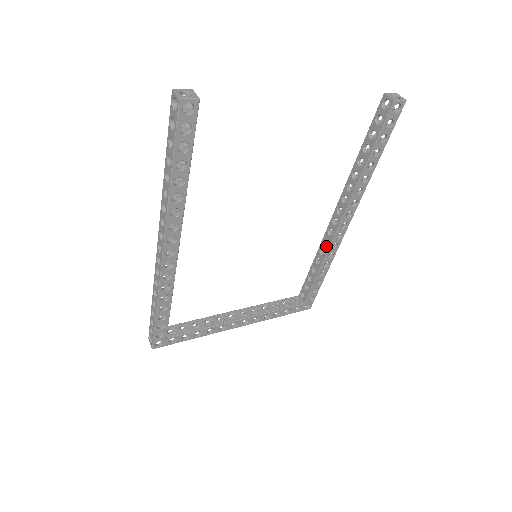
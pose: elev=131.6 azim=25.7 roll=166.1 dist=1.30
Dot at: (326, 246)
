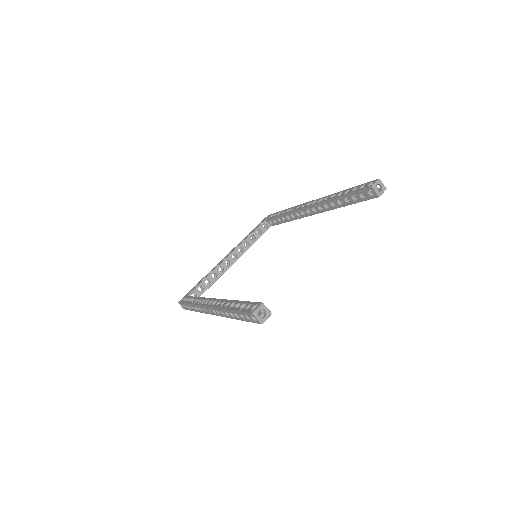
Dot at: (298, 216)
